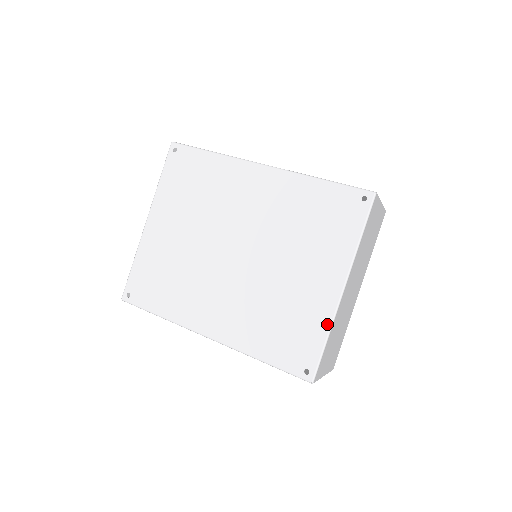
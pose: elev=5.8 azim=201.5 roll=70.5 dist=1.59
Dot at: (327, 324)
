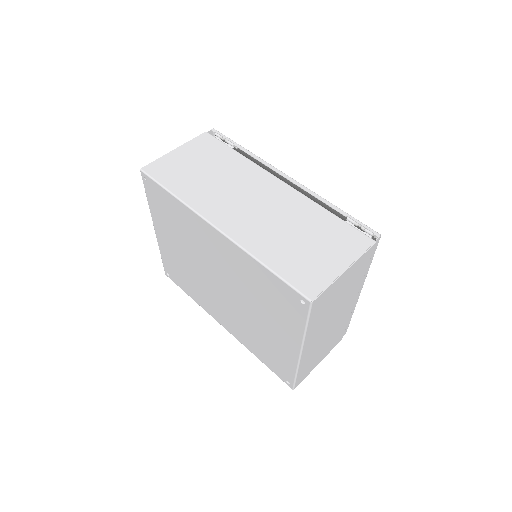
Dot at: (294, 367)
